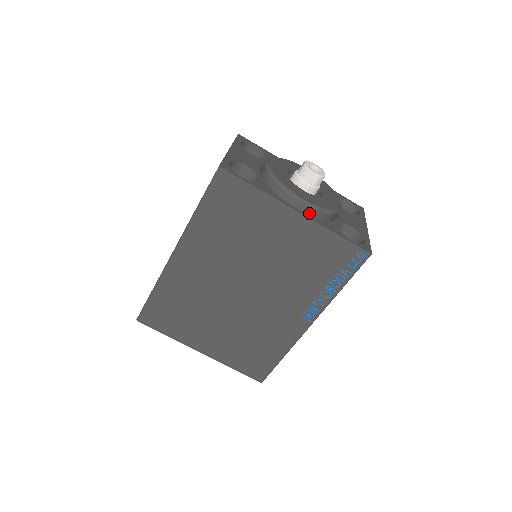
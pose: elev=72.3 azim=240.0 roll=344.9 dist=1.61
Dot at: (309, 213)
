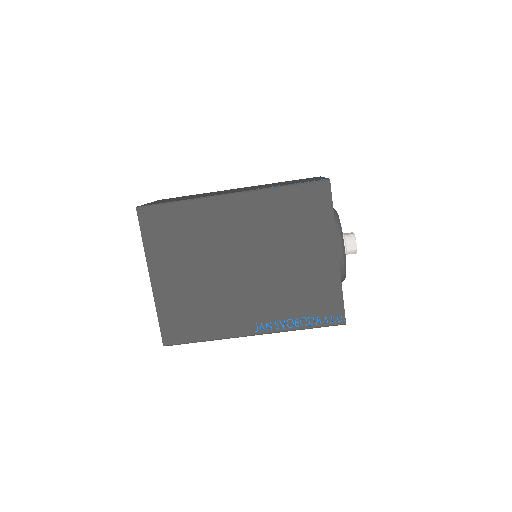
Dot at: (339, 262)
